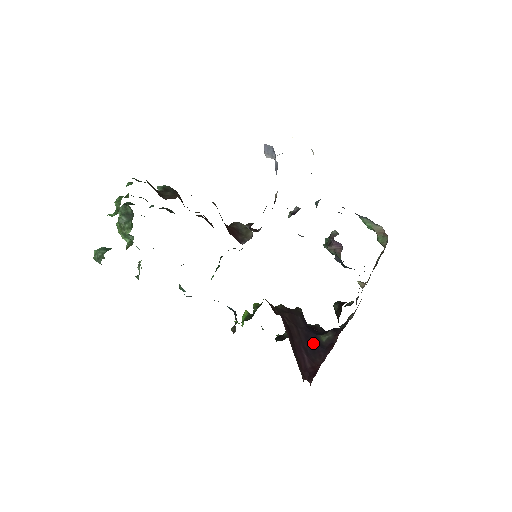
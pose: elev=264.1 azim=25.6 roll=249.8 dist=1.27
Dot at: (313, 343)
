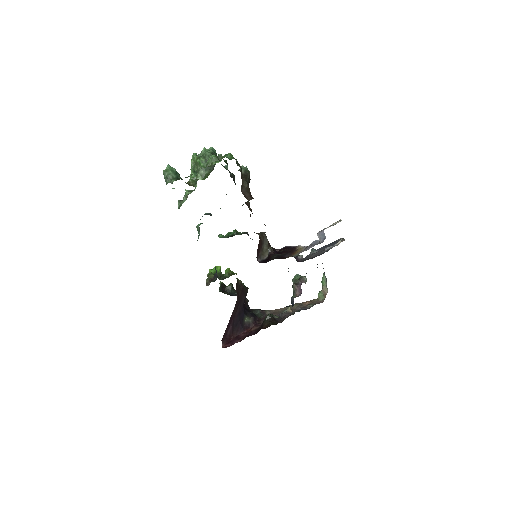
Dot at: (240, 320)
